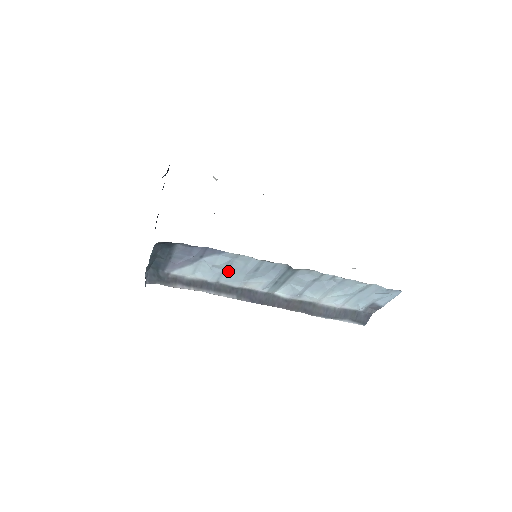
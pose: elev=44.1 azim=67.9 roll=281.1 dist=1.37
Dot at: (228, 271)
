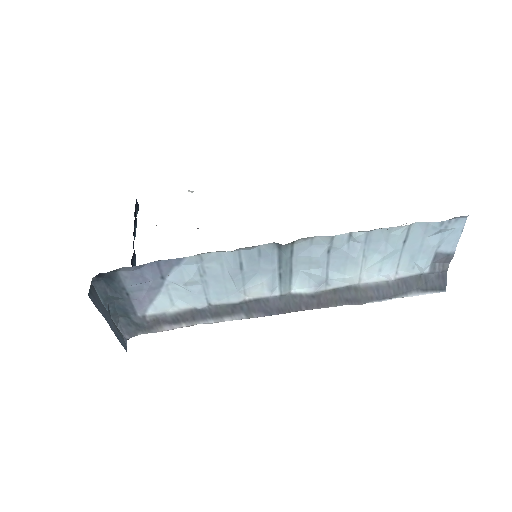
Dot at: (209, 284)
